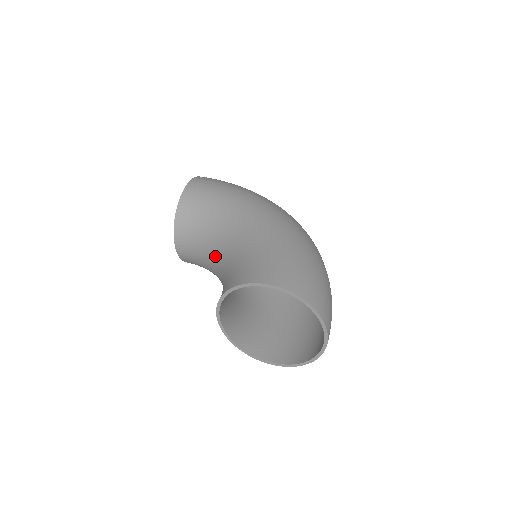
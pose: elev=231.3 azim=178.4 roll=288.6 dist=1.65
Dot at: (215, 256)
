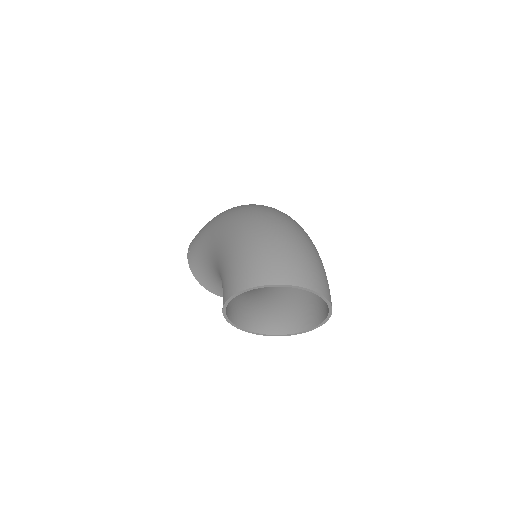
Dot at: occluded
